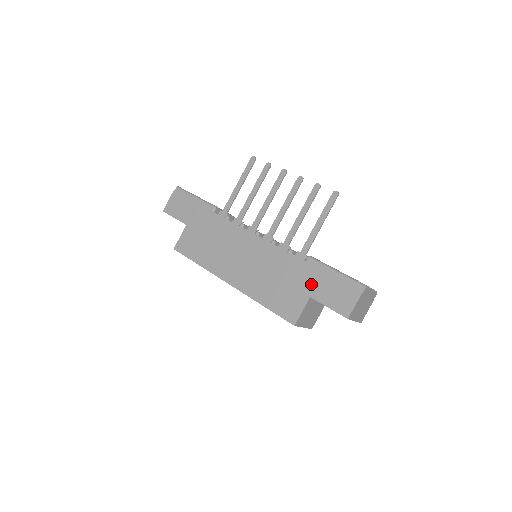
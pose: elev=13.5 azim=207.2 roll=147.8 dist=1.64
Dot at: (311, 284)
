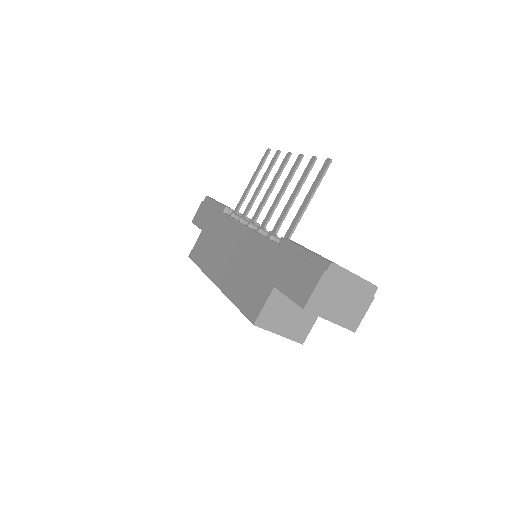
Dot at: (278, 270)
